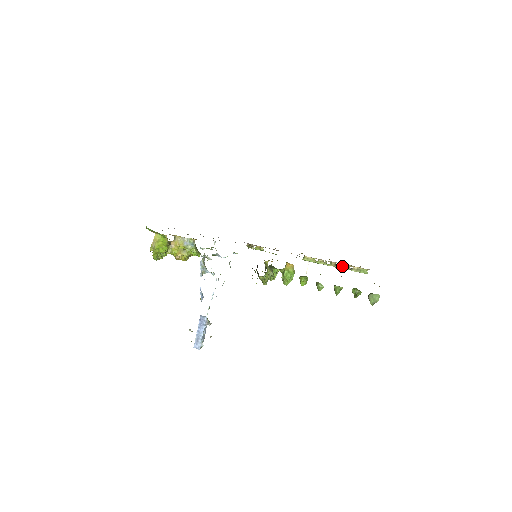
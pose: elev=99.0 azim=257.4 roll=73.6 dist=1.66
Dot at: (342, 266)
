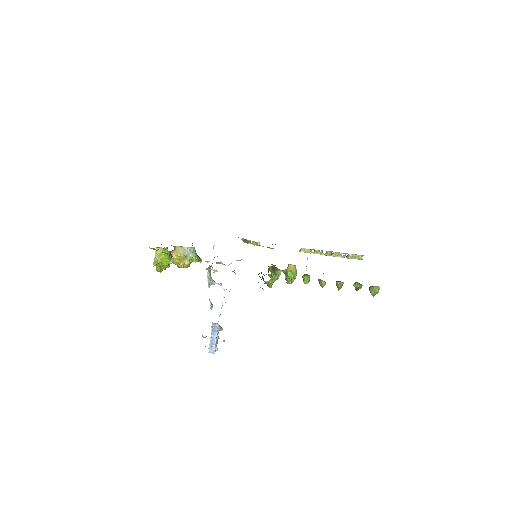
Dot at: (338, 254)
